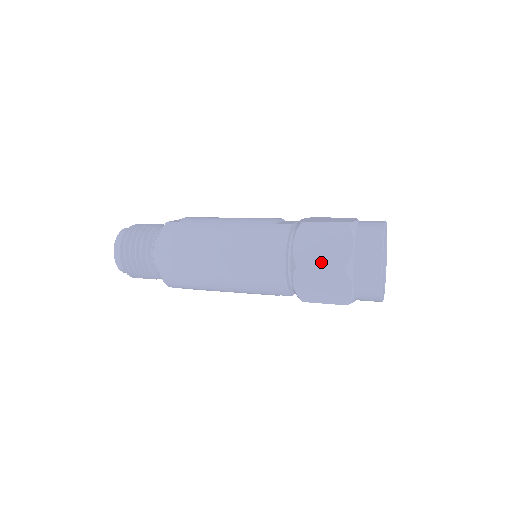
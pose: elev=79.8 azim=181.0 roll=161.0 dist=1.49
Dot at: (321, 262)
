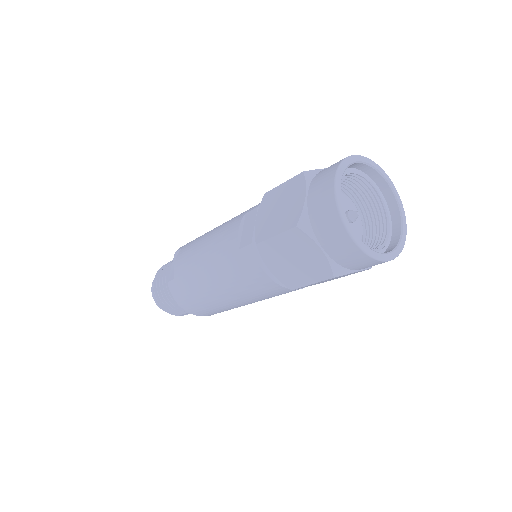
Dot at: (307, 278)
